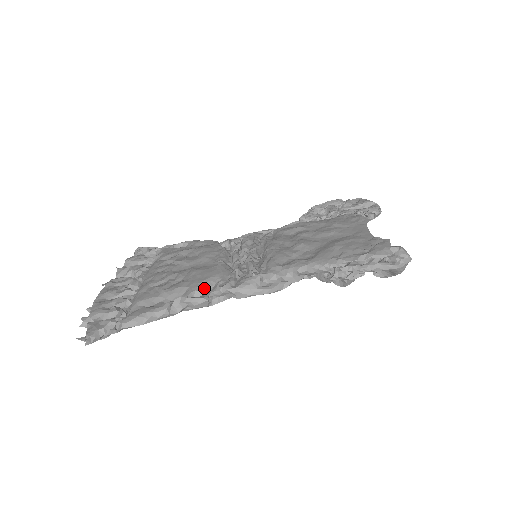
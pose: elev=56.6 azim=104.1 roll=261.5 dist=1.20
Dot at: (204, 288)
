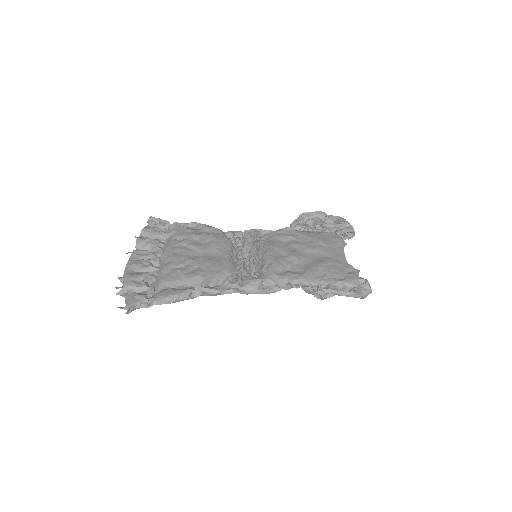
Dot at: (217, 281)
